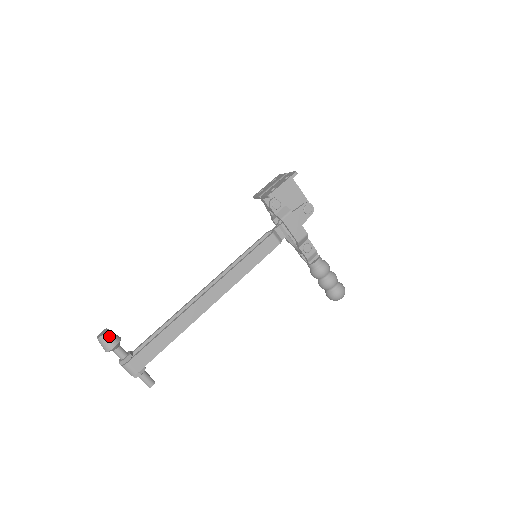
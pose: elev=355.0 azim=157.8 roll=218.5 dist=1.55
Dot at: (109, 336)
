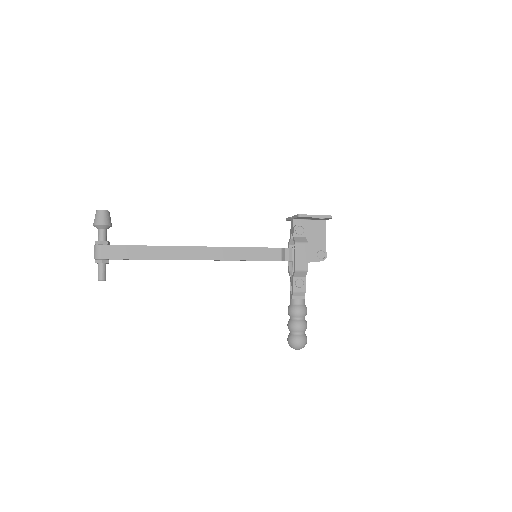
Dot at: (106, 215)
